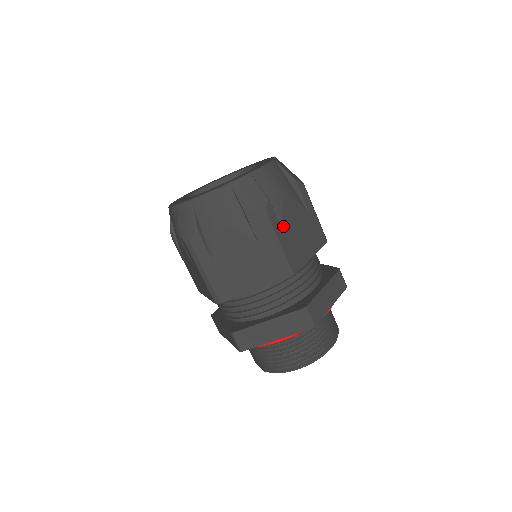
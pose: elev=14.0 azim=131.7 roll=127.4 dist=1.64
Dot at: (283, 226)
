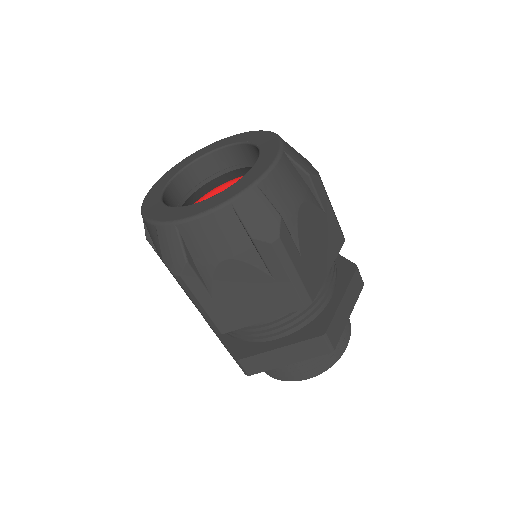
Dot at: (211, 290)
